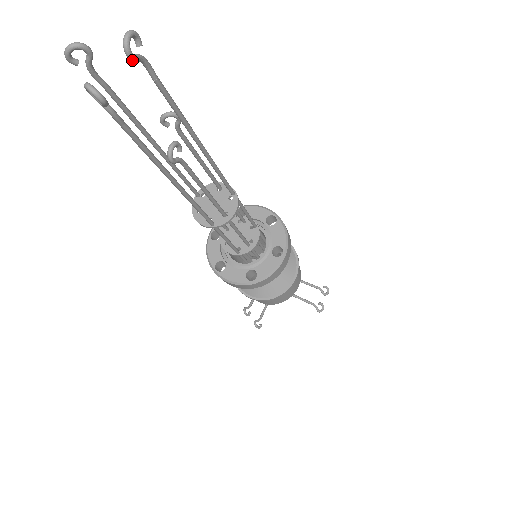
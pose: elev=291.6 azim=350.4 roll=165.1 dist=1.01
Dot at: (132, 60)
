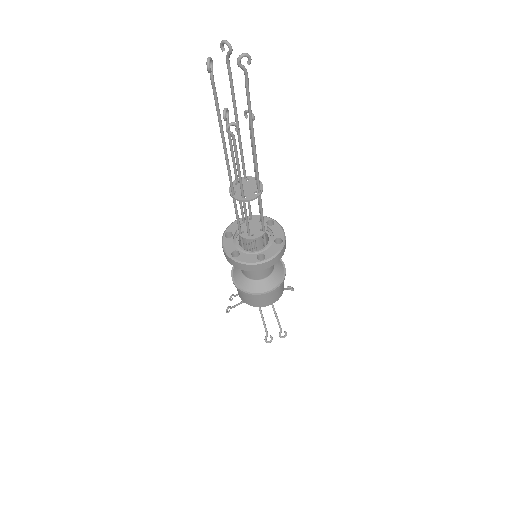
Dot at: (238, 66)
